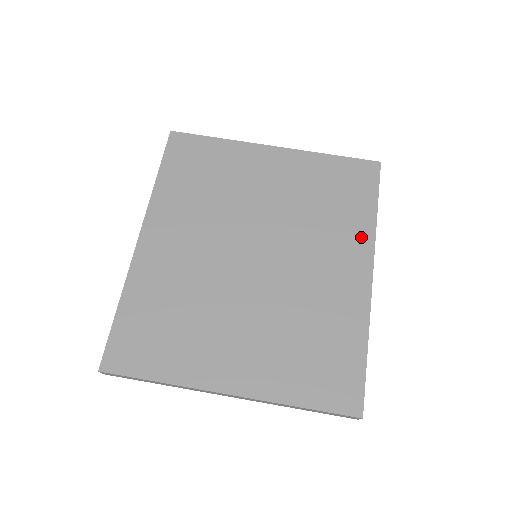
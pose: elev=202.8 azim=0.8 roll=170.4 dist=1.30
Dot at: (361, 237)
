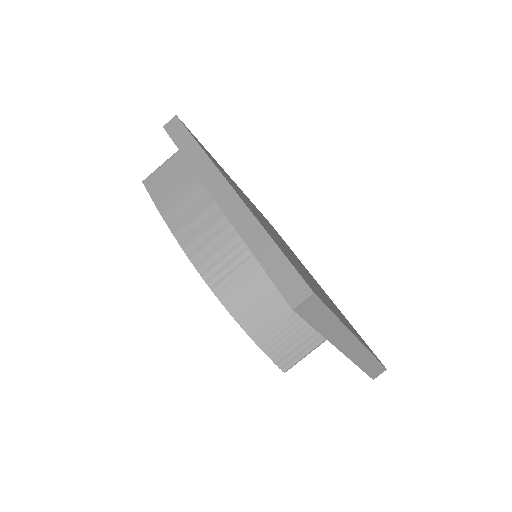
Dot at: occluded
